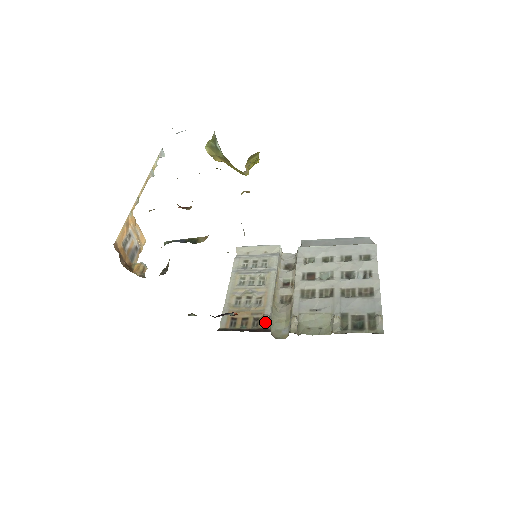
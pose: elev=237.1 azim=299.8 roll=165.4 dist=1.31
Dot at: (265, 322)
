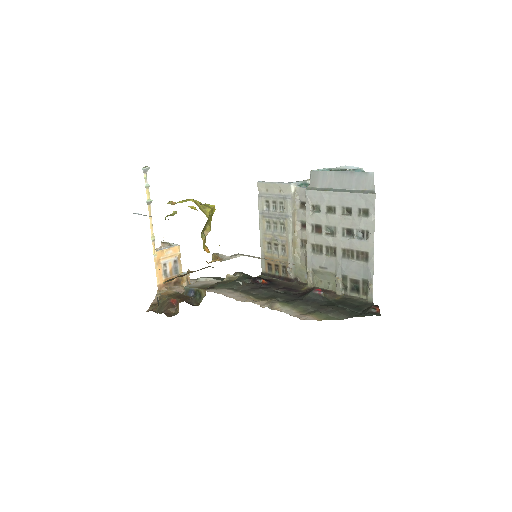
Dot at: (289, 274)
